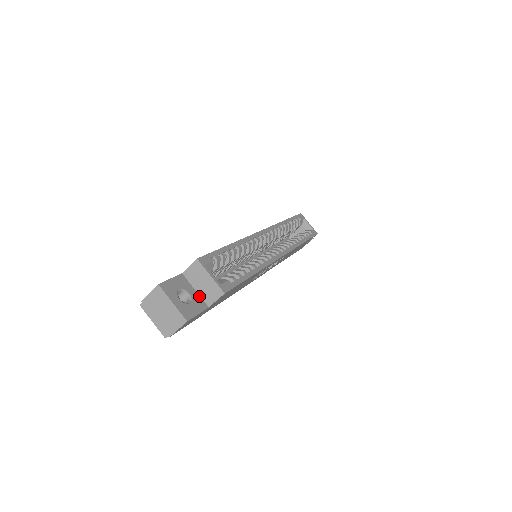
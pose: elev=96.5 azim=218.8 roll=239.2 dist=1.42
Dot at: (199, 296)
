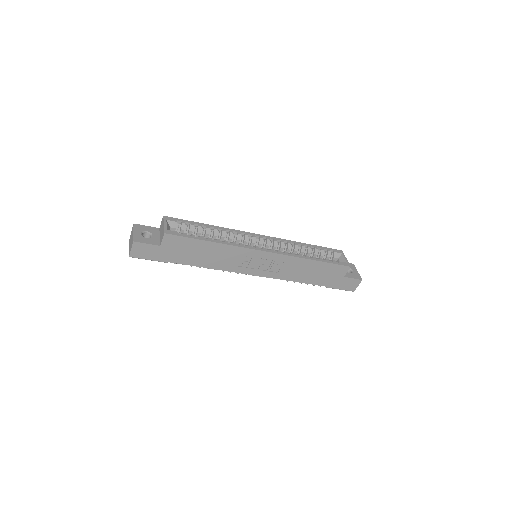
Dot at: (159, 240)
